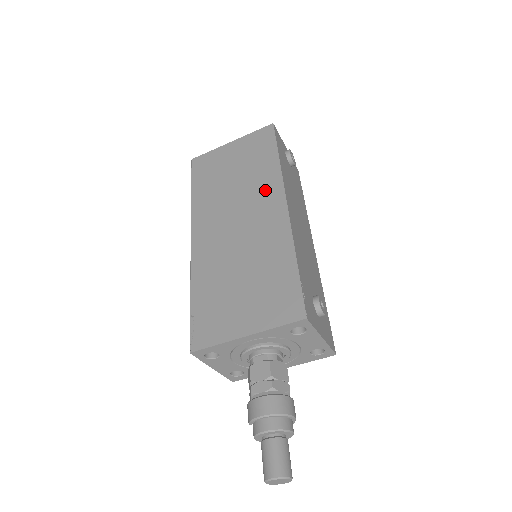
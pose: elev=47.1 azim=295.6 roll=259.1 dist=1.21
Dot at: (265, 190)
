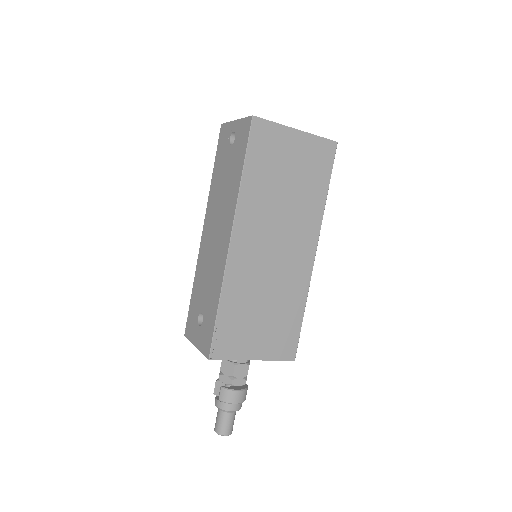
Dot at: (307, 226)
